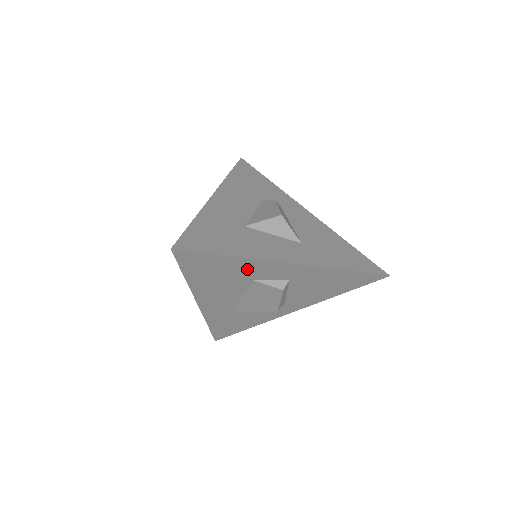
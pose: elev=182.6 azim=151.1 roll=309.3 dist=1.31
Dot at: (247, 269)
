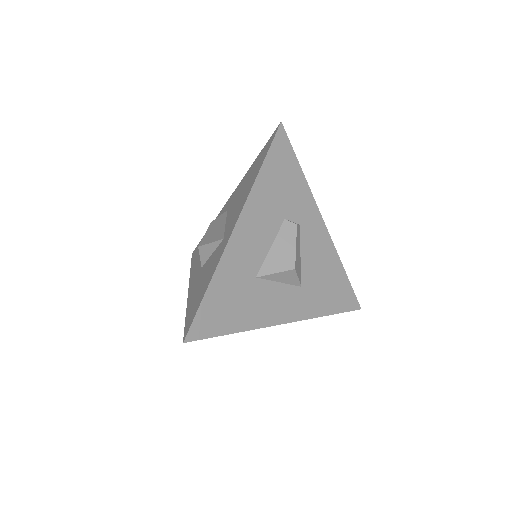
Dot at: occluded
